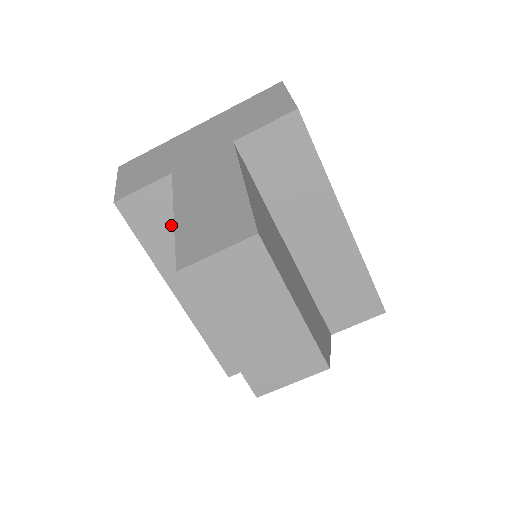
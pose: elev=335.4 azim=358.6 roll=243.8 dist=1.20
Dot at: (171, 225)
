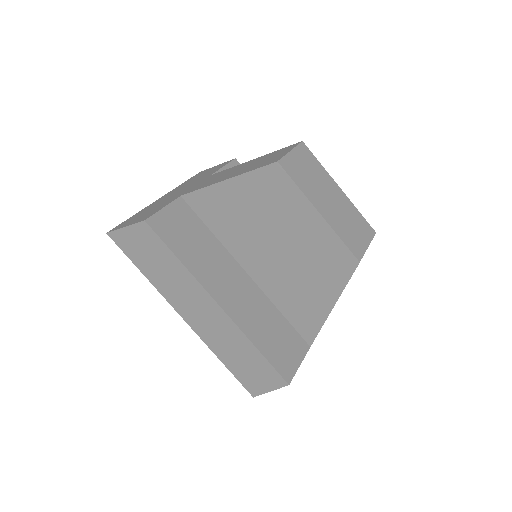
Dot at: (193, 236)
